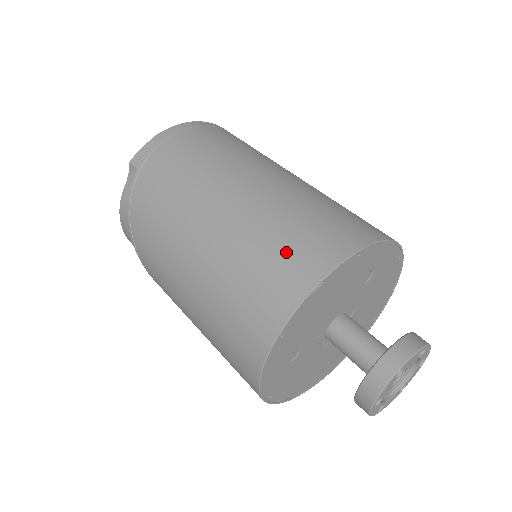
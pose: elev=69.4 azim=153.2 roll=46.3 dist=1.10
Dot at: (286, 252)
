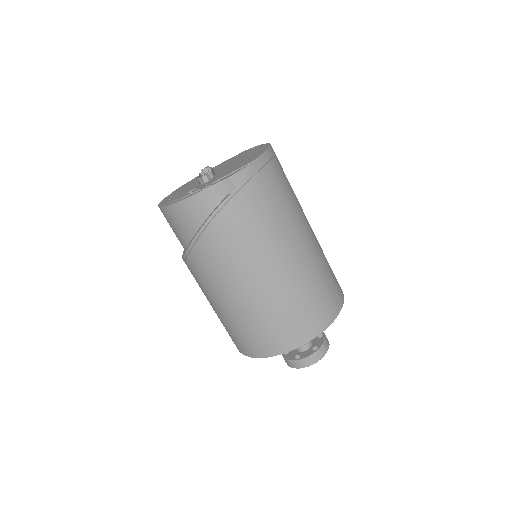
Dot at: (319, 303)
